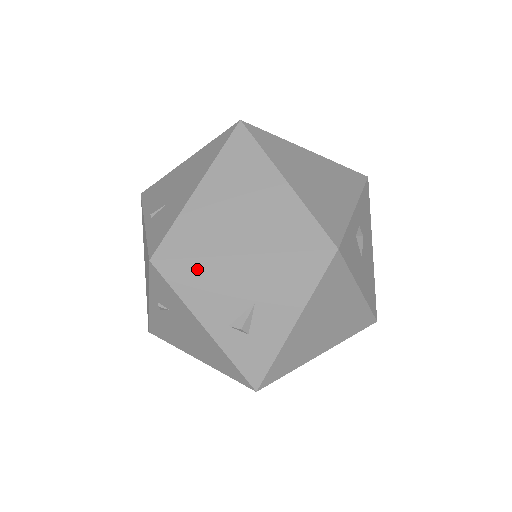
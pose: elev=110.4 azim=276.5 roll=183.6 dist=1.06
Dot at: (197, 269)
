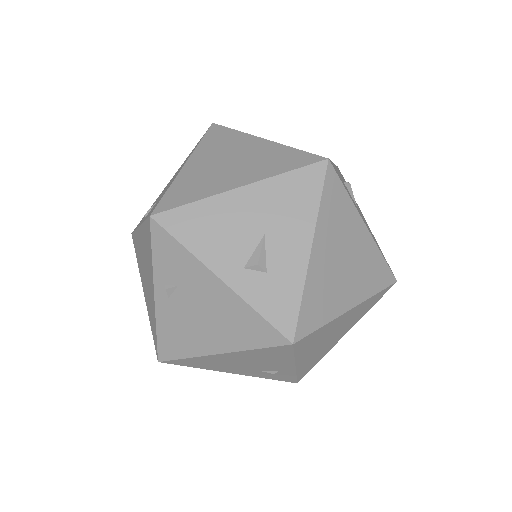
Dot at: (199, 213)
